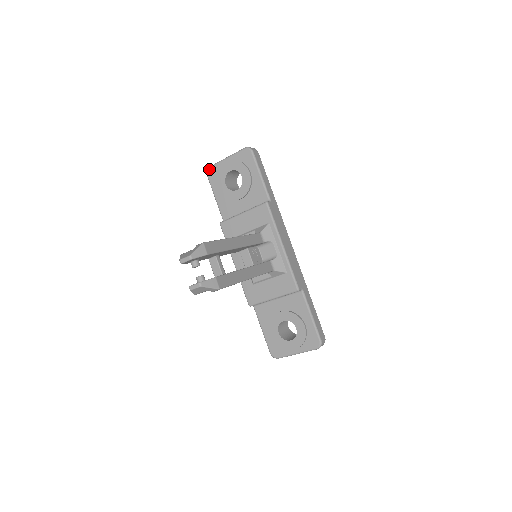
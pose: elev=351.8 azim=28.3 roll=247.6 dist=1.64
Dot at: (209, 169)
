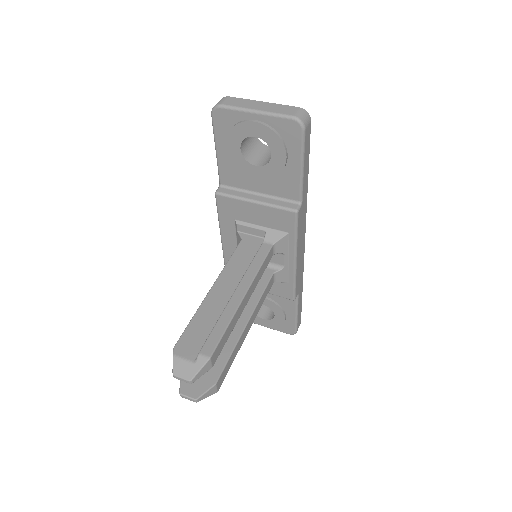
Dot at: (218, 109)
